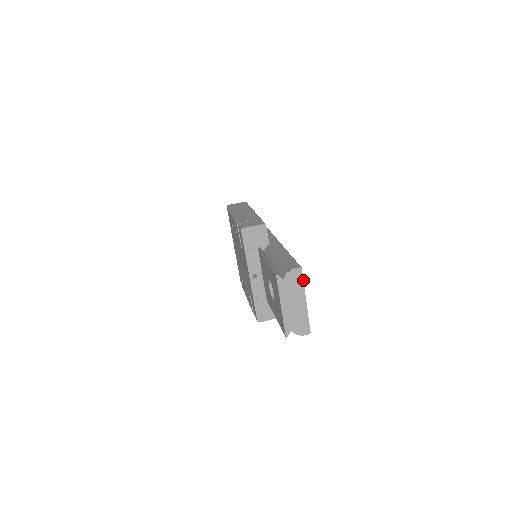
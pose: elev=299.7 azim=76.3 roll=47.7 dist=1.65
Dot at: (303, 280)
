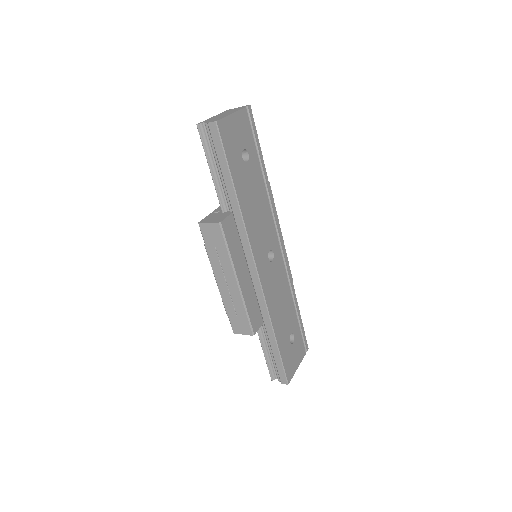
Dot at: (245, 108)
